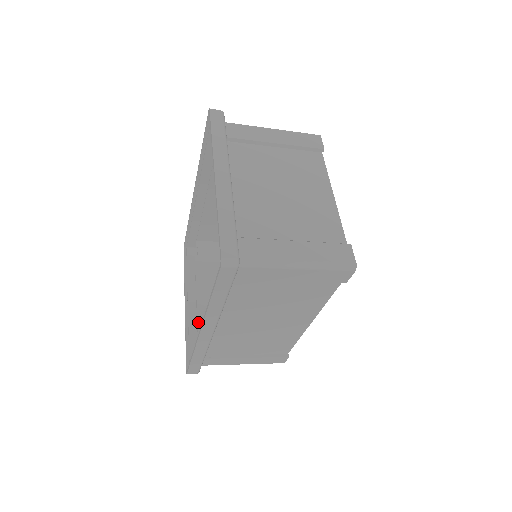
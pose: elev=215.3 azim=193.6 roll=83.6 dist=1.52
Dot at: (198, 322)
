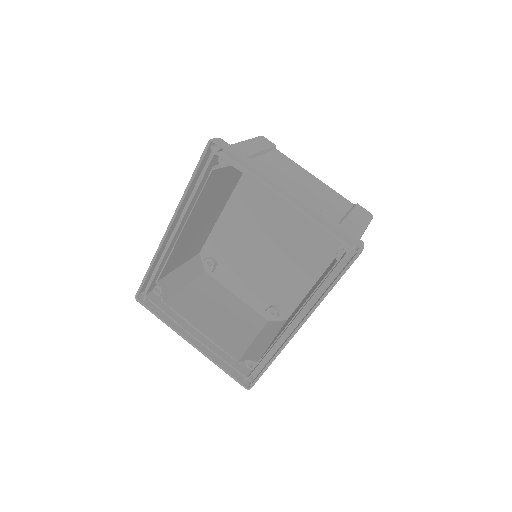
Dot at: (219, 346)
